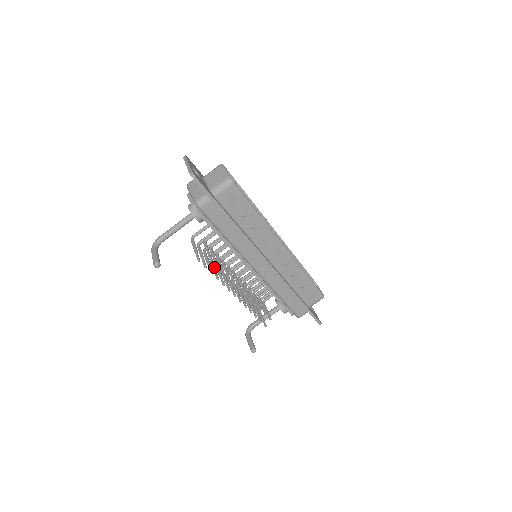
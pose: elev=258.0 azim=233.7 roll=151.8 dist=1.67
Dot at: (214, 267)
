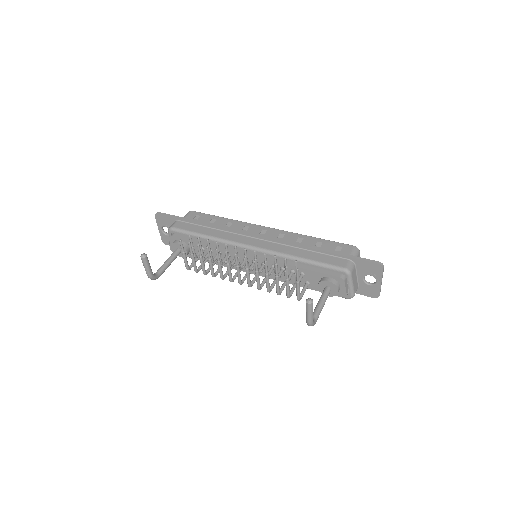
Dot at: (209, 260)
